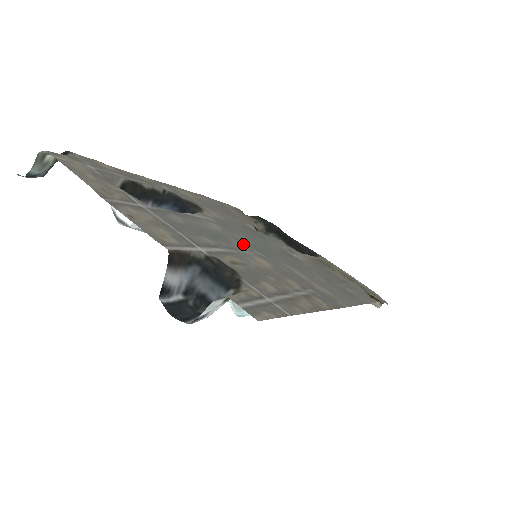
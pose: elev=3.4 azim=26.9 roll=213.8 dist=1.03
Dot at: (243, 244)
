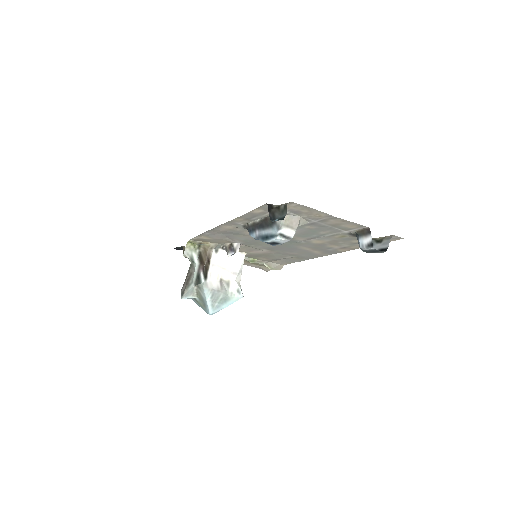
Dot at: (296, 239)
